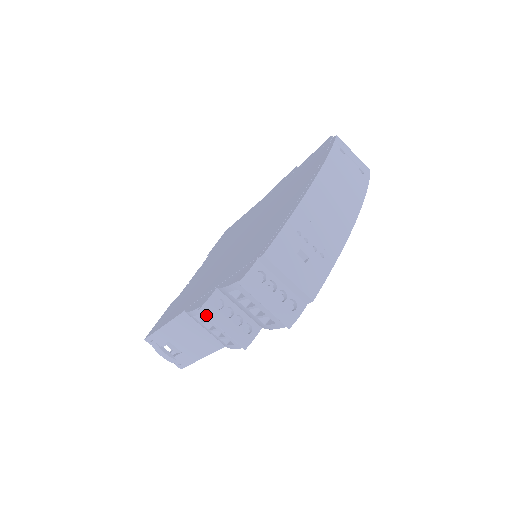
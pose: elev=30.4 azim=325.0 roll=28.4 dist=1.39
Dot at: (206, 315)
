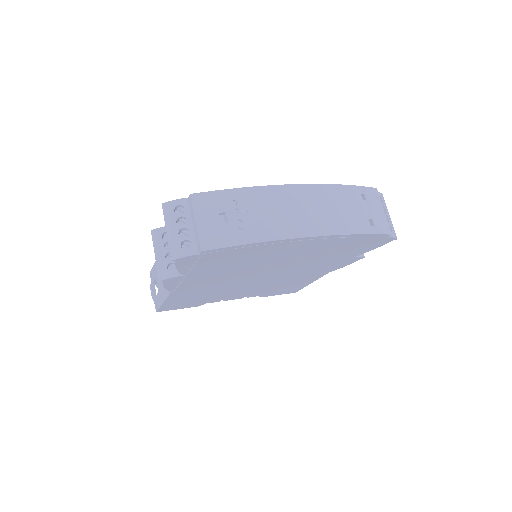
Dot at: (153, 237)
